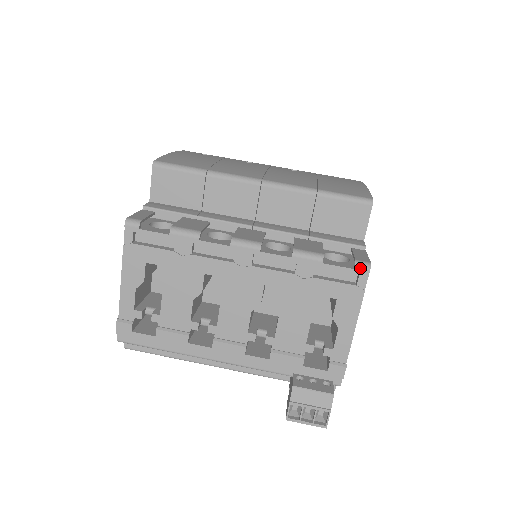
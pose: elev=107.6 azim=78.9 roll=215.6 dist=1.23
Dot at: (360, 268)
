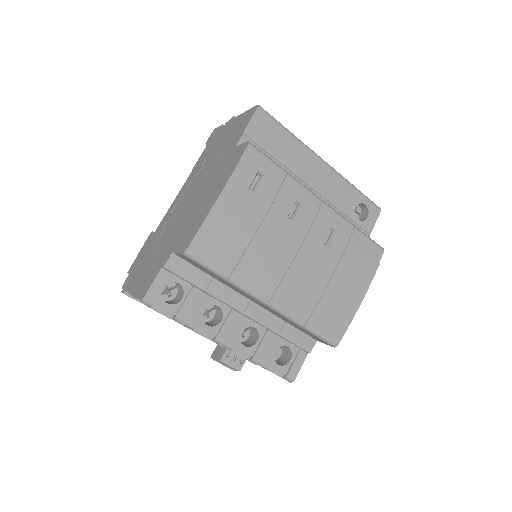
Dot at: occluded
